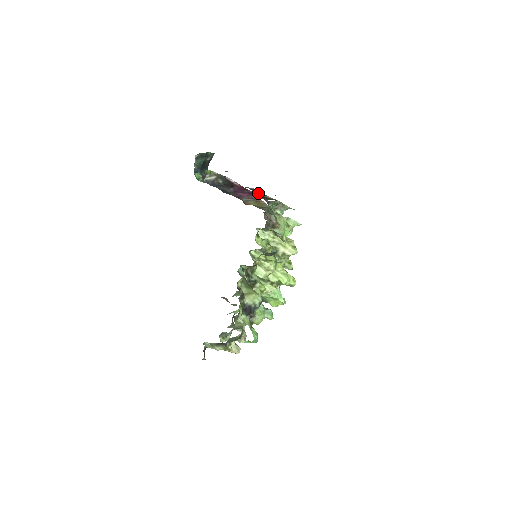
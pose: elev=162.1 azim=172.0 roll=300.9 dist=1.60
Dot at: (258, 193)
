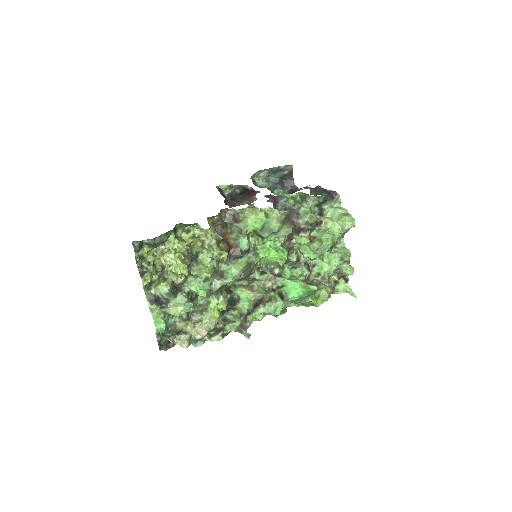
Dot at: occluded
